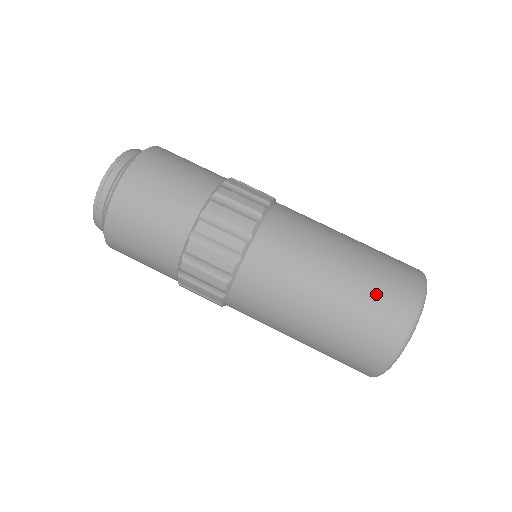
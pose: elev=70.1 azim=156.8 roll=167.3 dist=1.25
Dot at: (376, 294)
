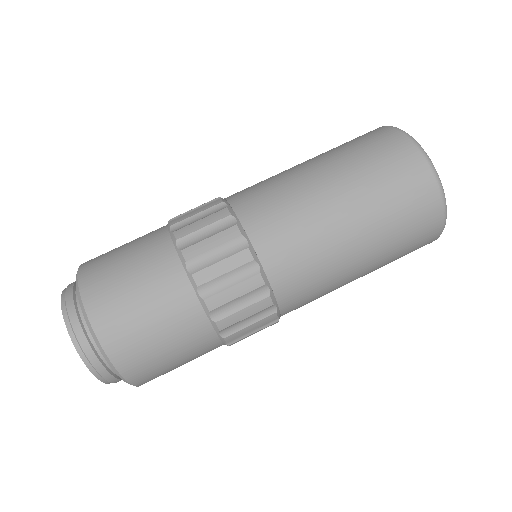
Dot at: (393, 195)
